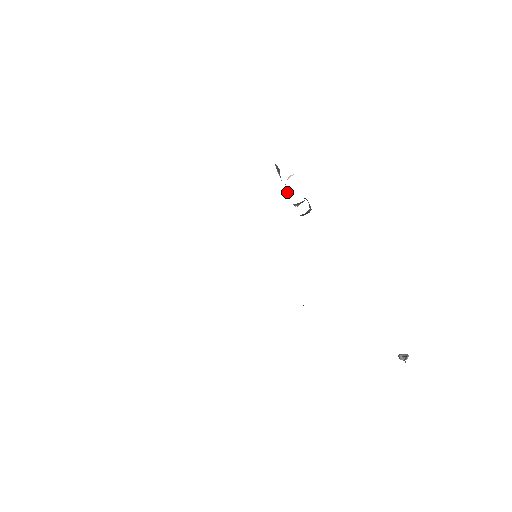
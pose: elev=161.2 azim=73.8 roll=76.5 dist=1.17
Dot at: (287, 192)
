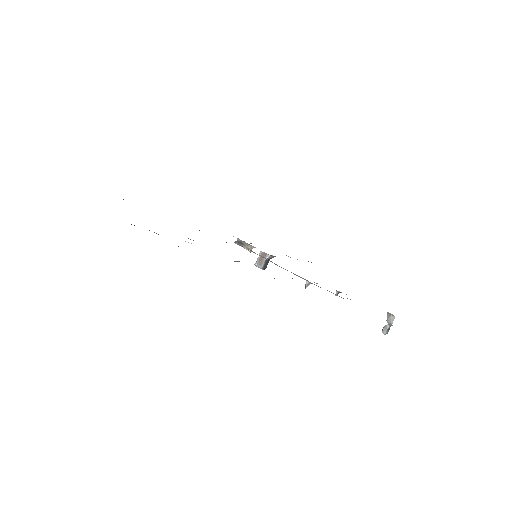
Dot at: (250, 251)
